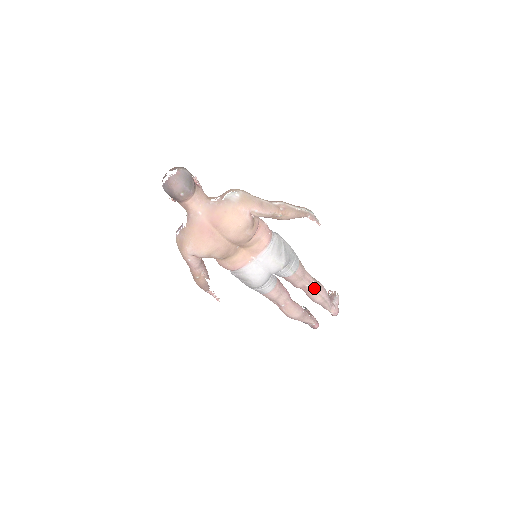
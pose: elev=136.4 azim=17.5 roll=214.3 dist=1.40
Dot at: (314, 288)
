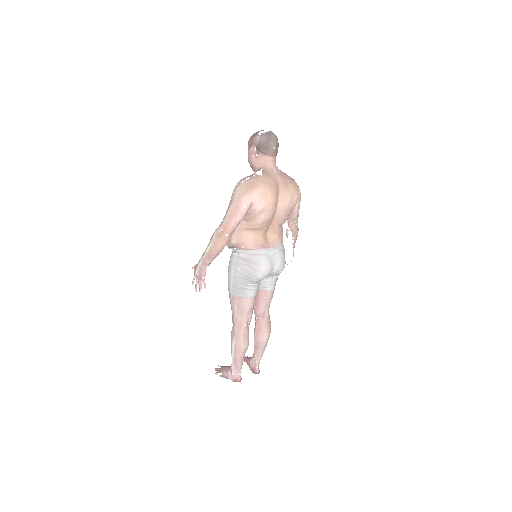
Dot at: (269, 322)
